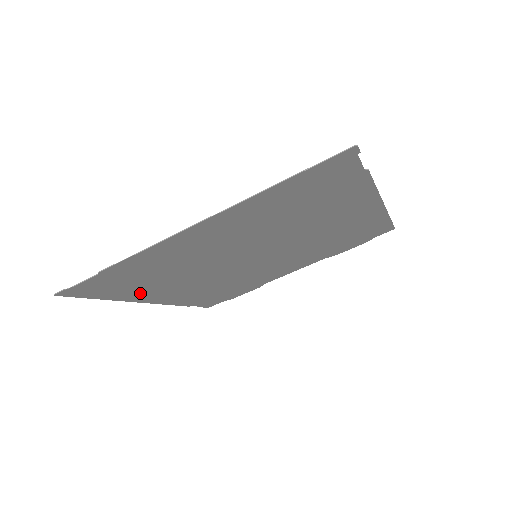
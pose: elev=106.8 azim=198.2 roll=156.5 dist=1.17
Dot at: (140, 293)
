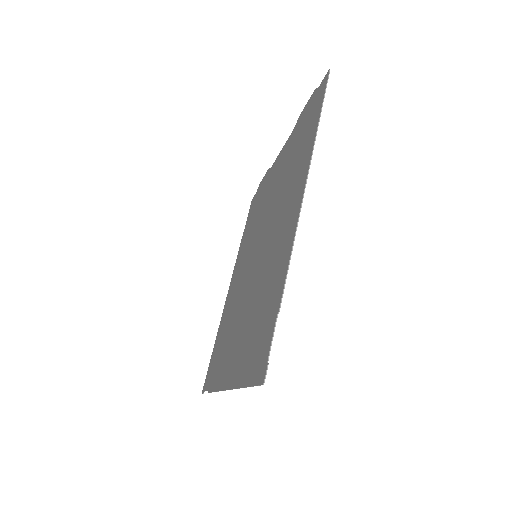
Dot at: (224, 318)
